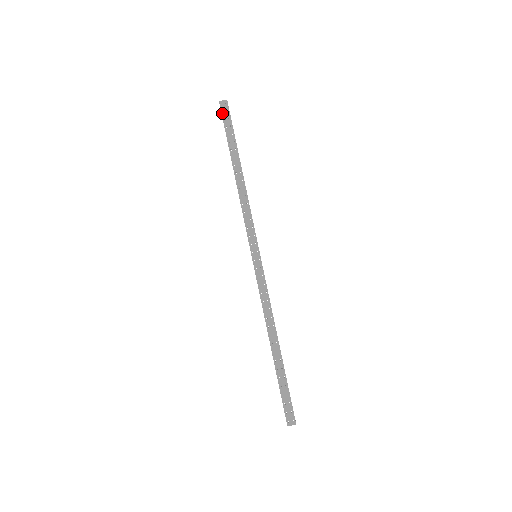
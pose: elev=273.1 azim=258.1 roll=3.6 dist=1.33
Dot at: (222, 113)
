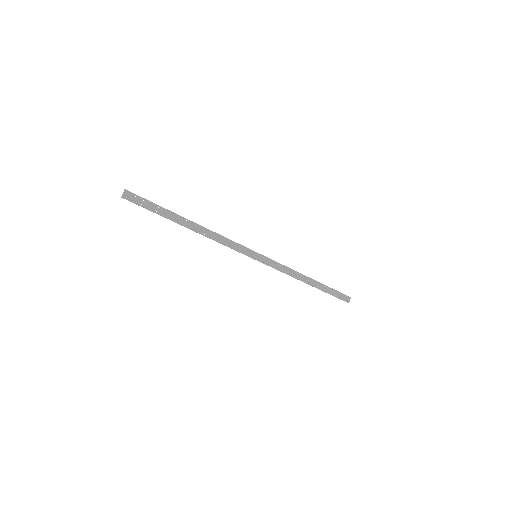
Dot at: (134, 203)
